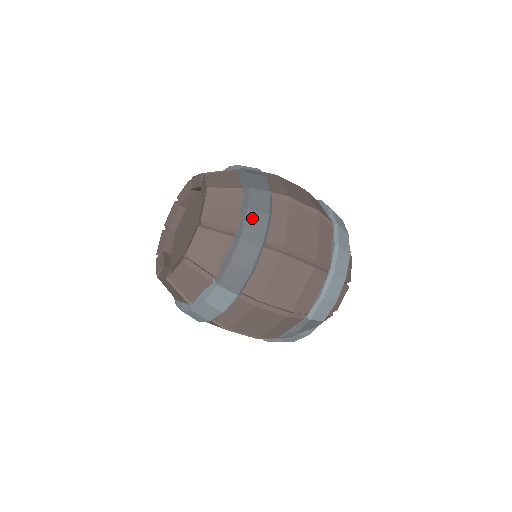
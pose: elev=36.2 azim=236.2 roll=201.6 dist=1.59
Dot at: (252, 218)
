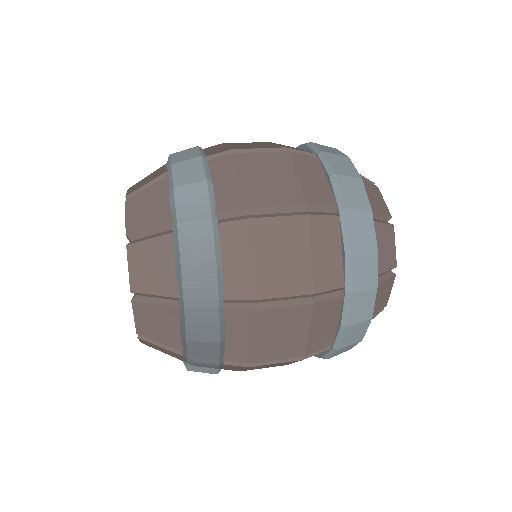
Dot at: occluded
